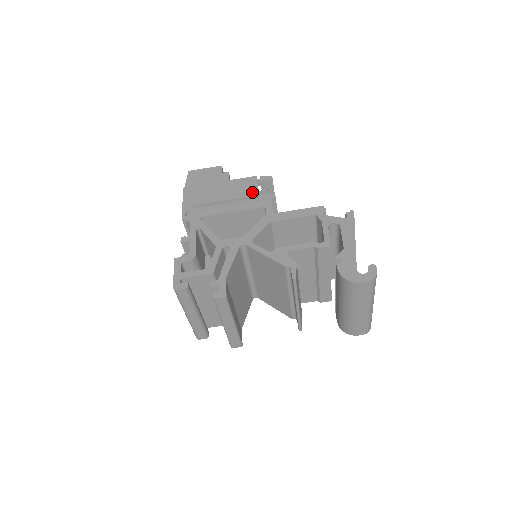
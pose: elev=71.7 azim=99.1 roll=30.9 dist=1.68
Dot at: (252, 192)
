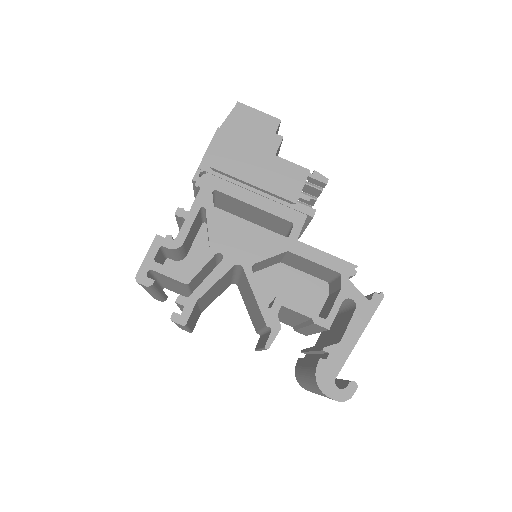
Dot at: (291, 194)
